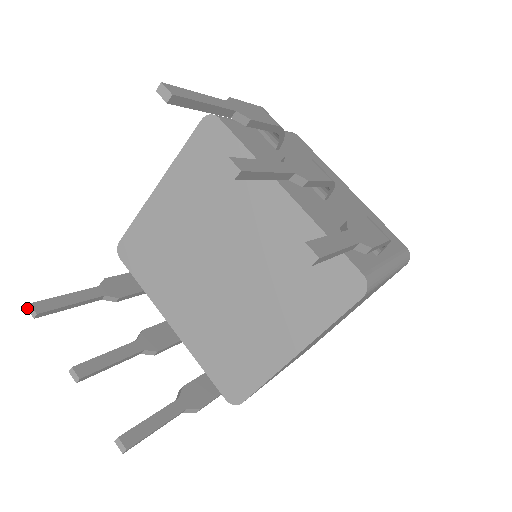
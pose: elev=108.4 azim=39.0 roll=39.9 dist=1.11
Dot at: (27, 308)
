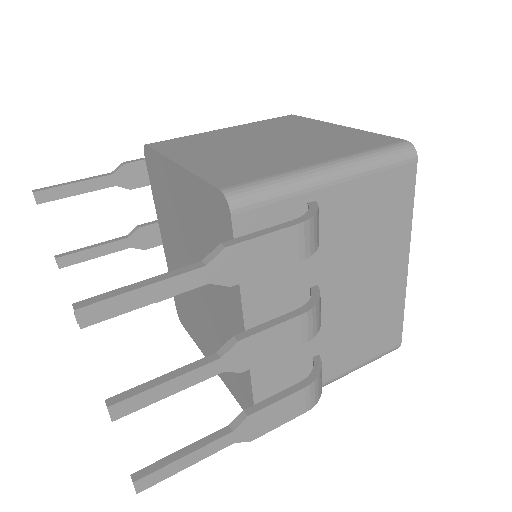
Dot at: (32, 191)
